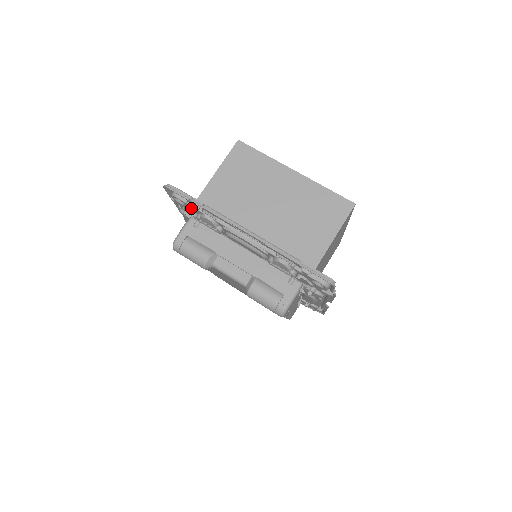
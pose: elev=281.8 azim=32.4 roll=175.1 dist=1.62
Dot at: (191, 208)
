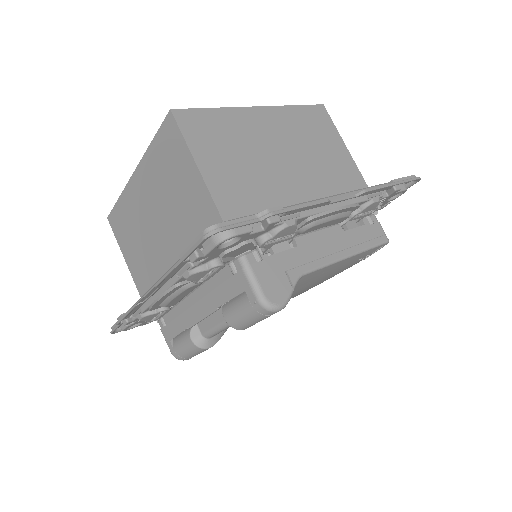
Dot at: (138, 321)
